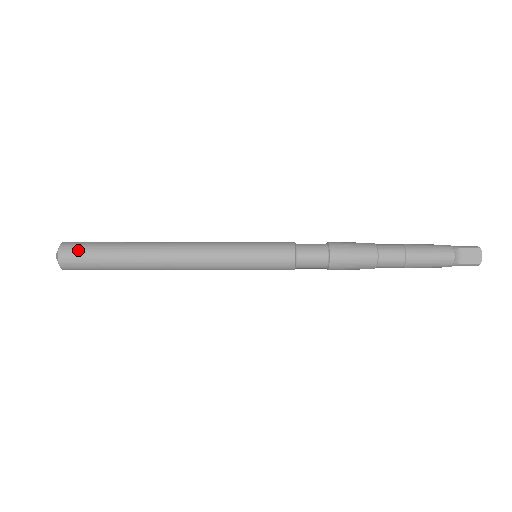
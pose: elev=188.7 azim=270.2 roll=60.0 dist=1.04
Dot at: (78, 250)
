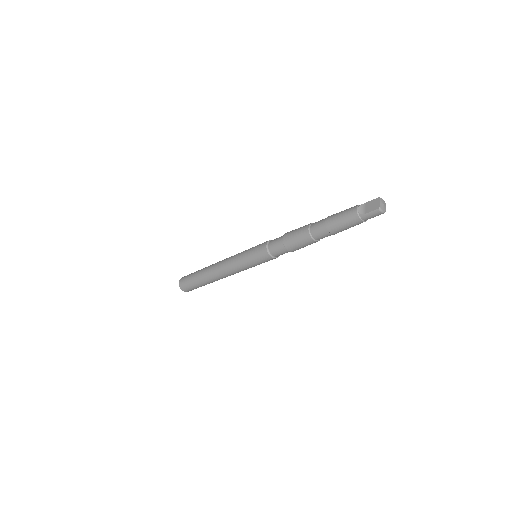
Dot at: (186, 277)
